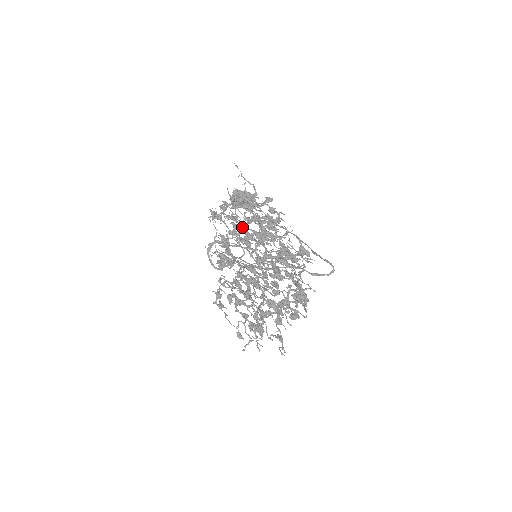
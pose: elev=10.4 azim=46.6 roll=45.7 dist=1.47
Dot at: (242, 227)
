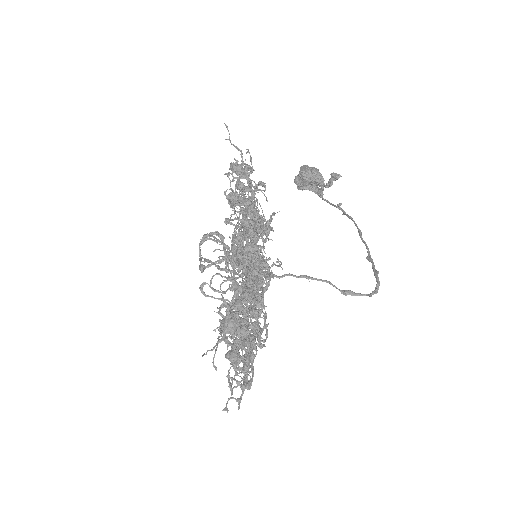
Dot at: occluded
